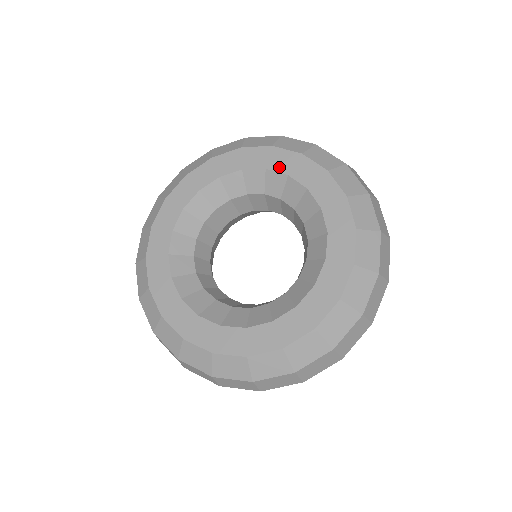
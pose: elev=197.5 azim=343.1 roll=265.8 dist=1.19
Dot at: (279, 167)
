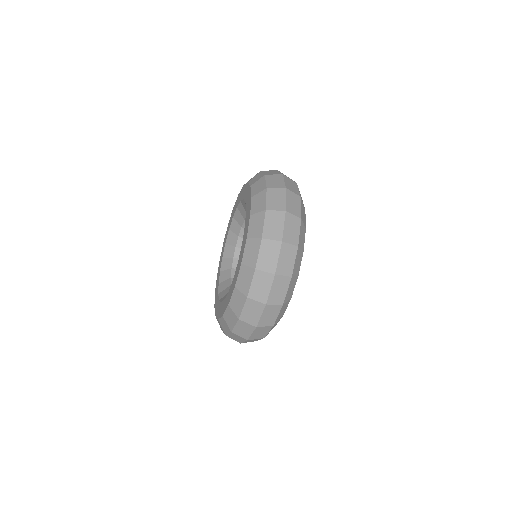
Dot at: (227, 235)
